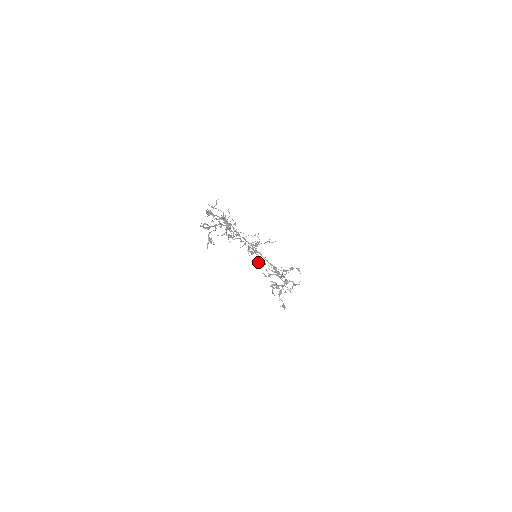
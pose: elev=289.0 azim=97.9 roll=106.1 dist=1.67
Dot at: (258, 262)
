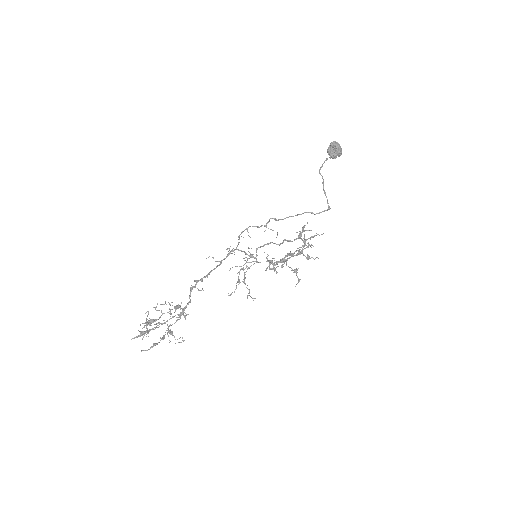
Dot at: (330, 155)
